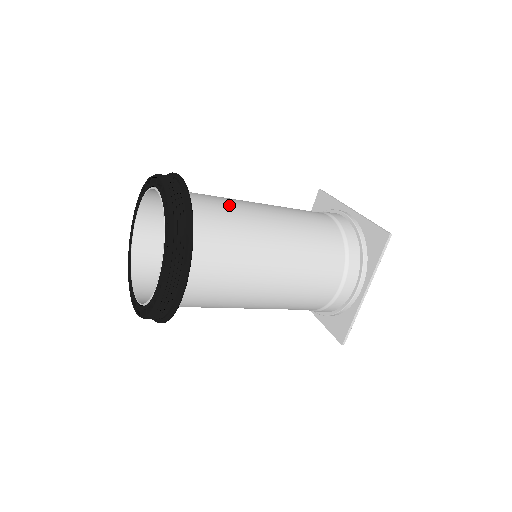
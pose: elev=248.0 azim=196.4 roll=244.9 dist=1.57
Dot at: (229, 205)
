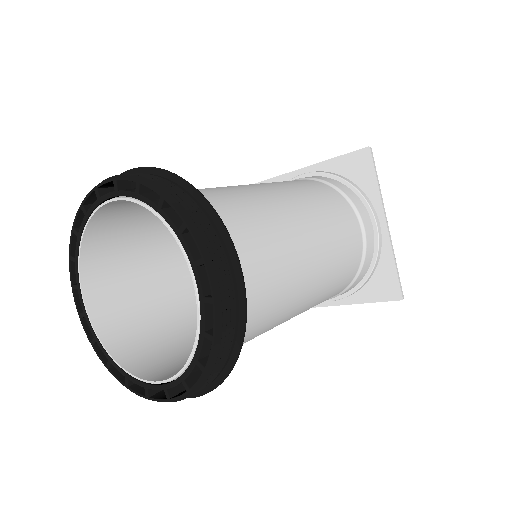
Dot at: (276, 275)
